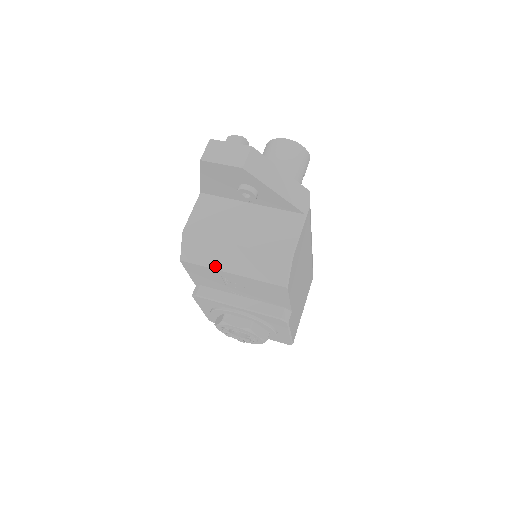
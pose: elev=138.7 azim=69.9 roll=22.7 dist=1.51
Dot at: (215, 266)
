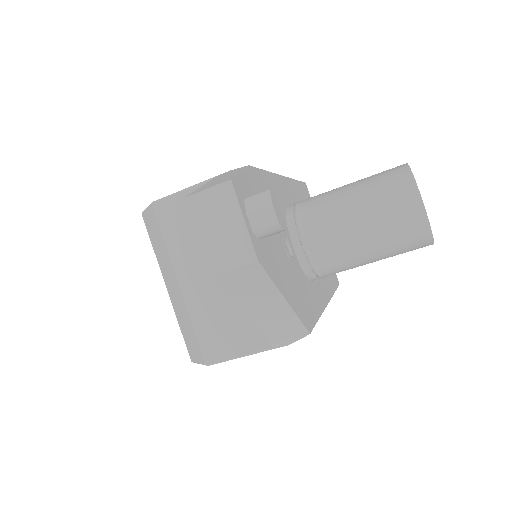
Dot at: (160, 263)
